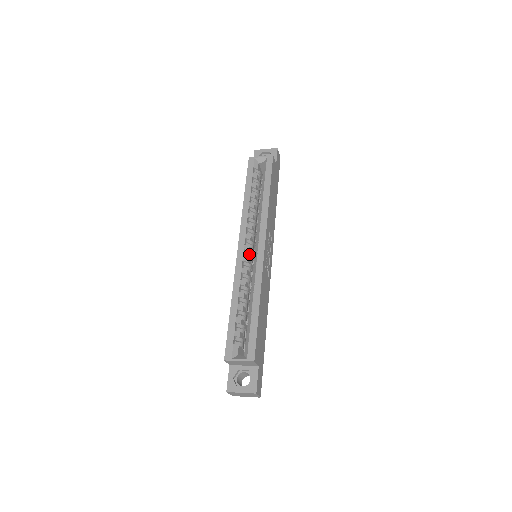
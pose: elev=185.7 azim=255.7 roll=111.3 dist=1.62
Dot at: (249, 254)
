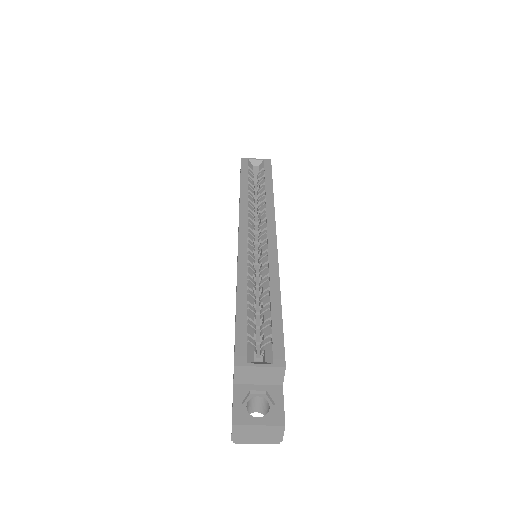
Dot at: (253, 245)
